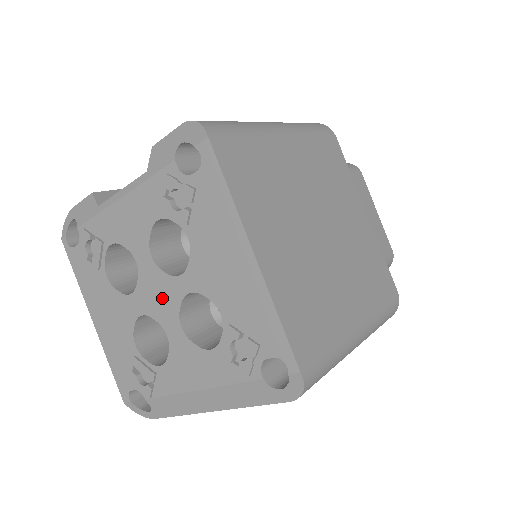
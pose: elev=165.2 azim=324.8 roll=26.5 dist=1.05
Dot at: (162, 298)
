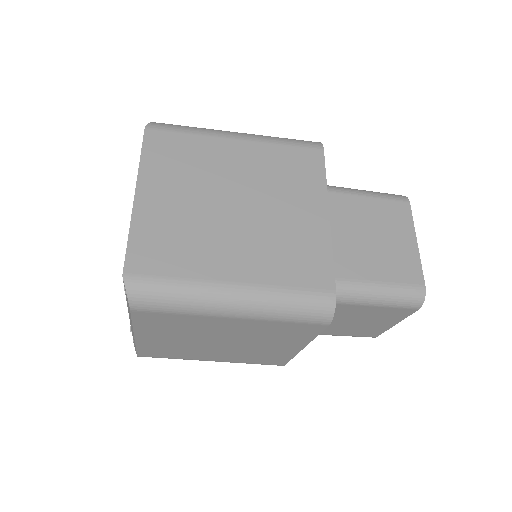
Dot at: occluded
